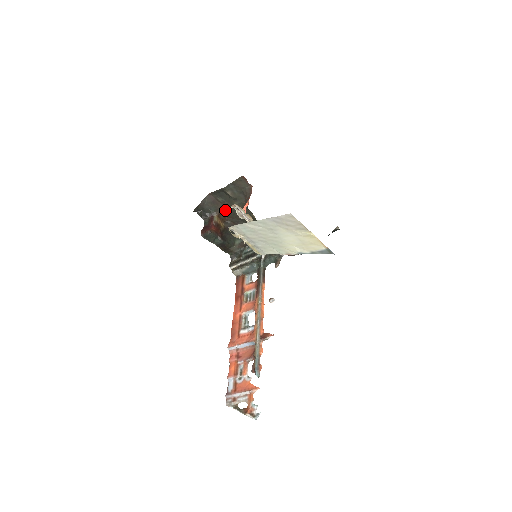
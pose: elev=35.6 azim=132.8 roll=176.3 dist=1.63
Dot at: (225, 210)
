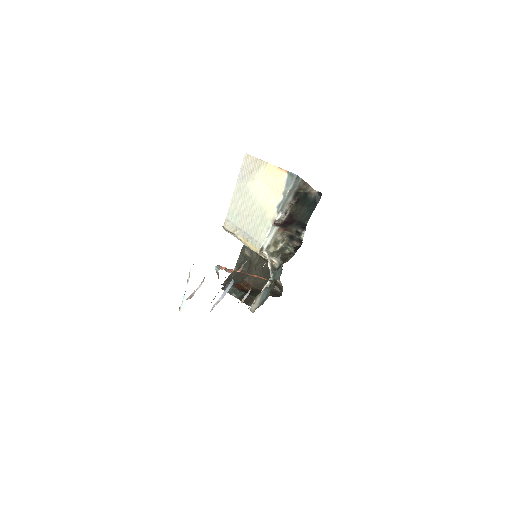
Dot at: (249, 277)
